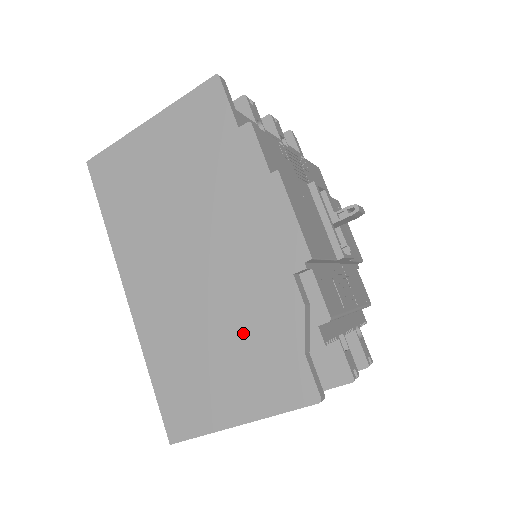
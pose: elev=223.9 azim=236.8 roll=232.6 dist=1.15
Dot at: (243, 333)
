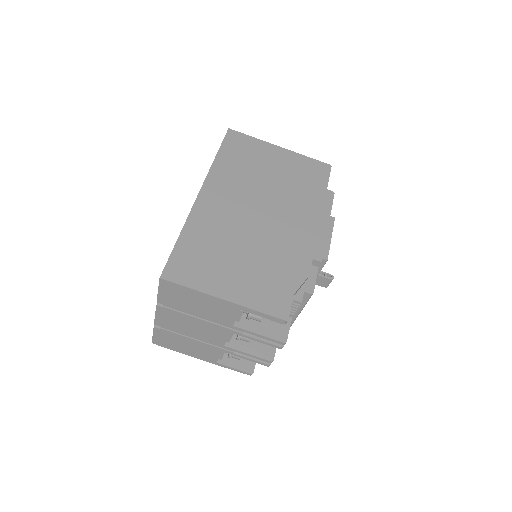
Dot at: (264, 261)
